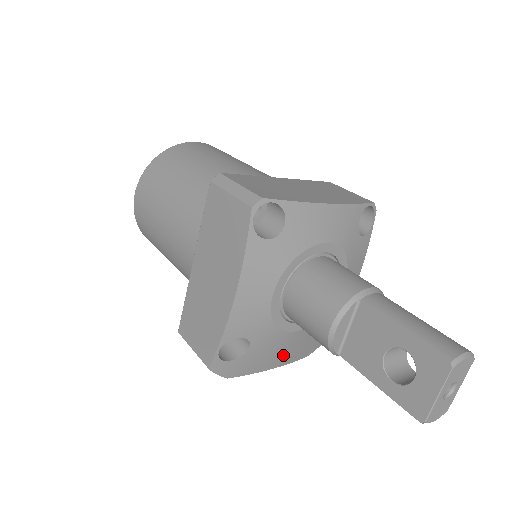
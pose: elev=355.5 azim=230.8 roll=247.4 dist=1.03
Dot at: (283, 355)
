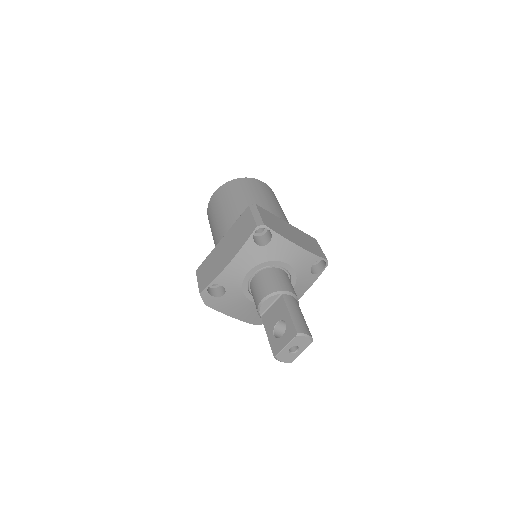
Dot at: (240, 312)
